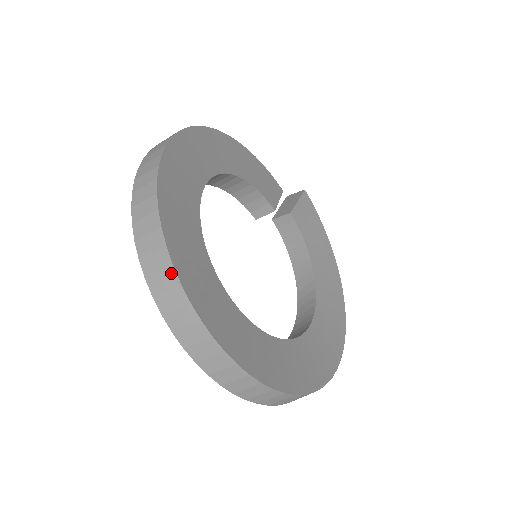
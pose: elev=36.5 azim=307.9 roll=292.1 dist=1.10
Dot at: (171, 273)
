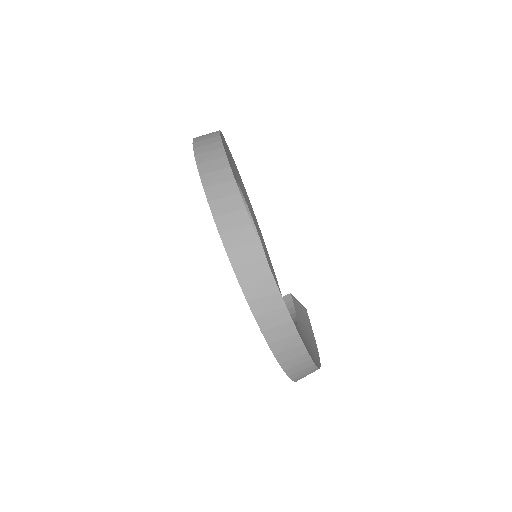
Dot at: (215, 132)
